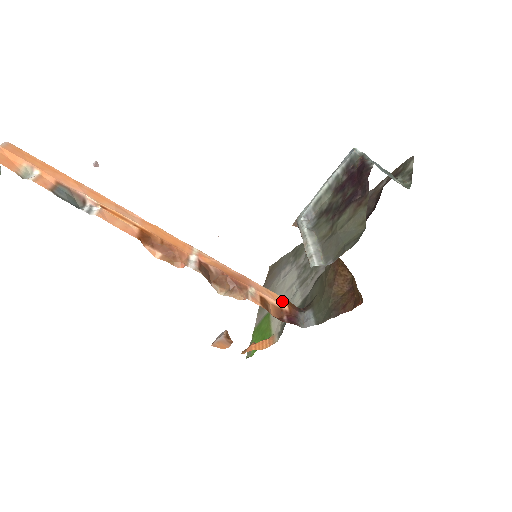
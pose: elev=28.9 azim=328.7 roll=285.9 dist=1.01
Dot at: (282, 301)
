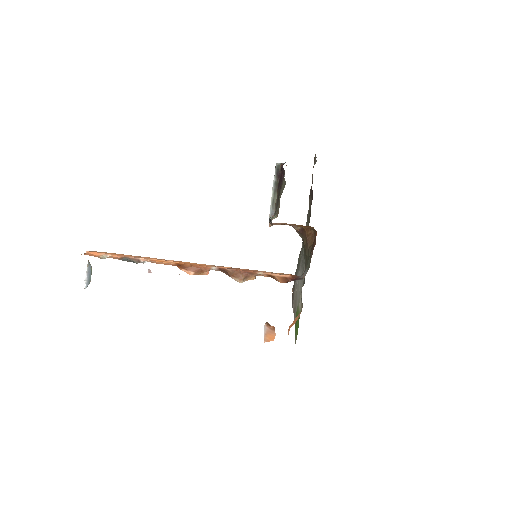
Dot at: (285, 274)
